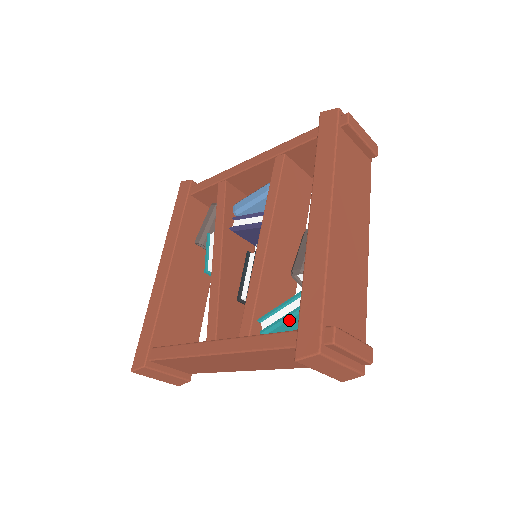
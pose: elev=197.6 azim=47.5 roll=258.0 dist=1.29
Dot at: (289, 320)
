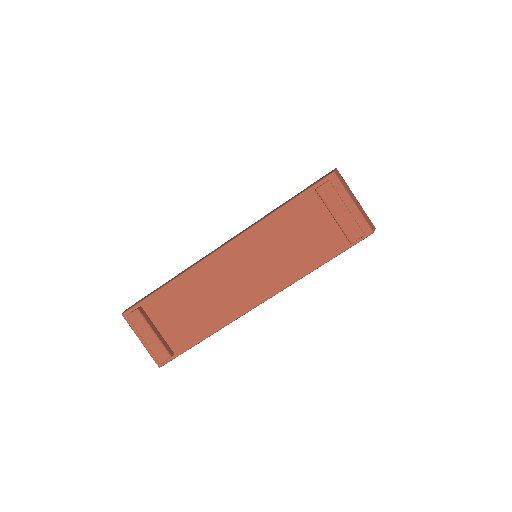
Dot at: occluded
